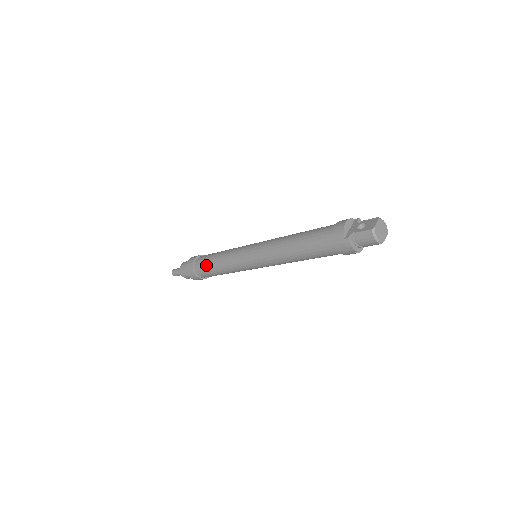
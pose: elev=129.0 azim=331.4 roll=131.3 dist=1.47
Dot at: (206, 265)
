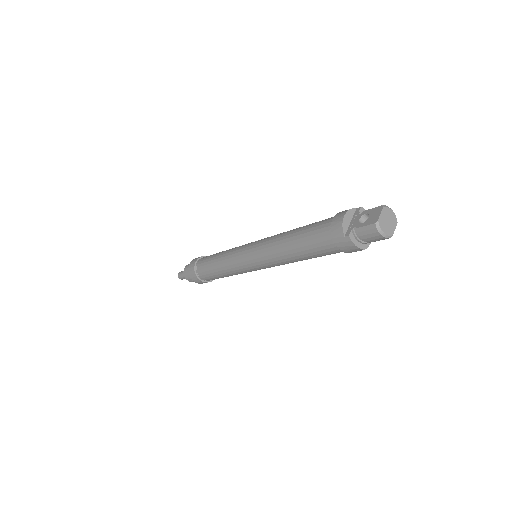
Dot at: (207, 269)
